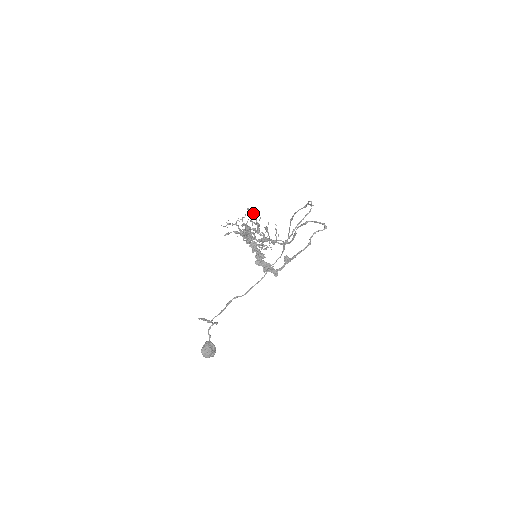
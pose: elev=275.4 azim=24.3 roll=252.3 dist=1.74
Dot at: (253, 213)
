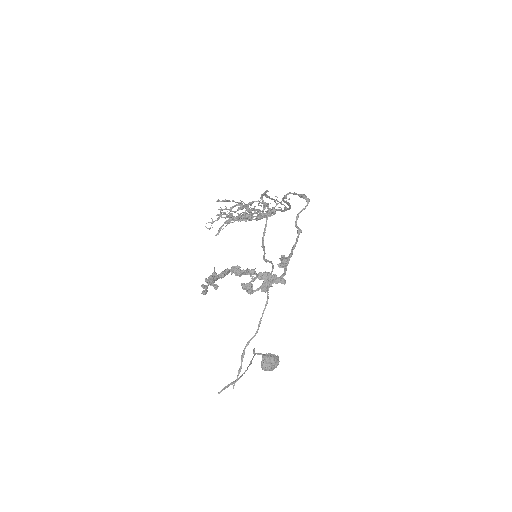
Dot at: (227, 201)
